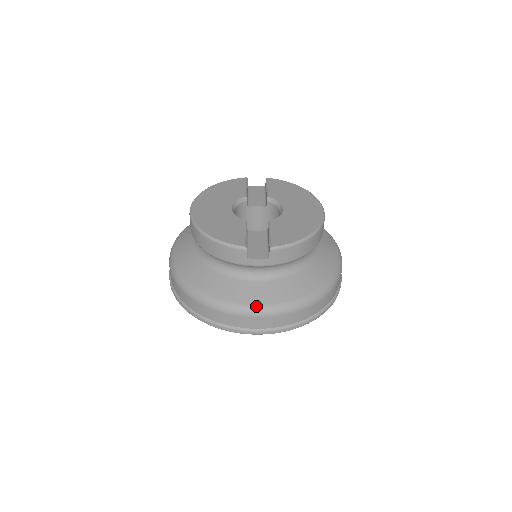
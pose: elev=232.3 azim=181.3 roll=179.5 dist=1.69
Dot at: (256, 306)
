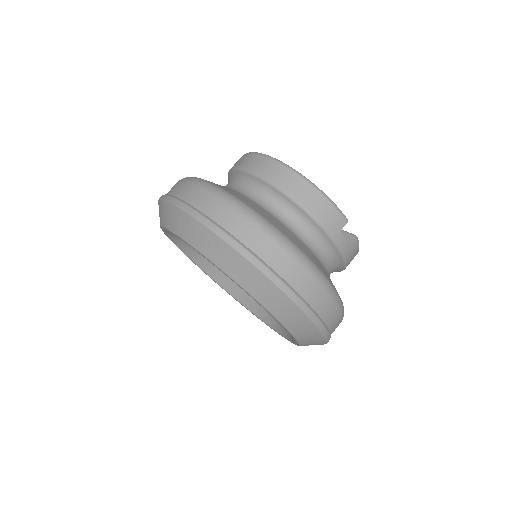
Dot at: (333, 286)
